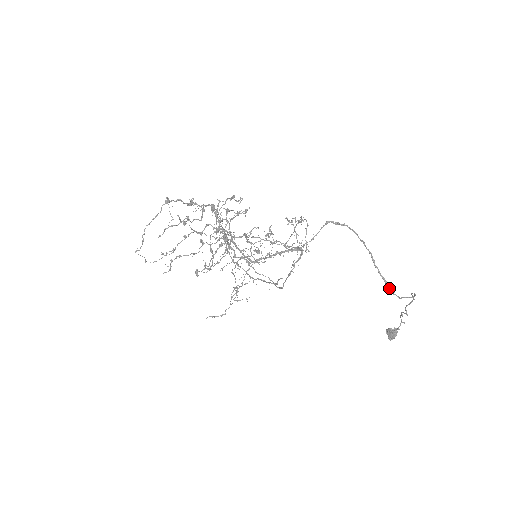
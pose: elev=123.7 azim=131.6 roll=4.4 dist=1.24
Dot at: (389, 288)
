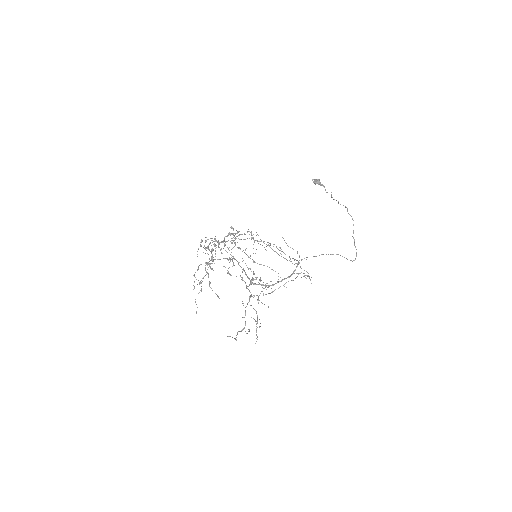
Dot at: (355, 259)
